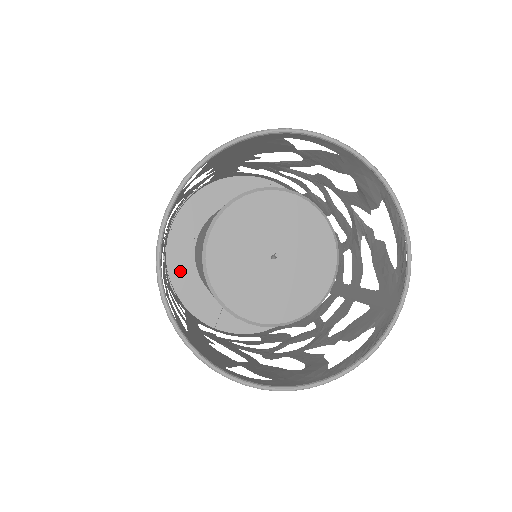
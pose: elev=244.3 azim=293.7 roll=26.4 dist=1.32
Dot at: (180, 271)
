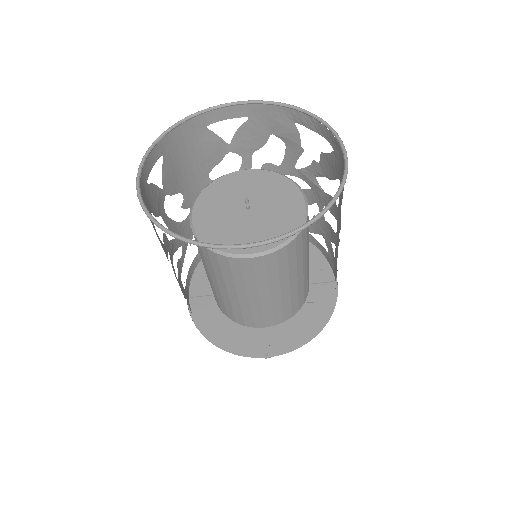
Dot at: (211, 324)
